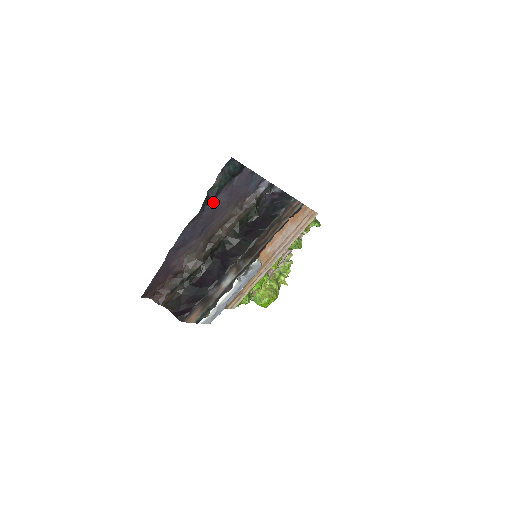
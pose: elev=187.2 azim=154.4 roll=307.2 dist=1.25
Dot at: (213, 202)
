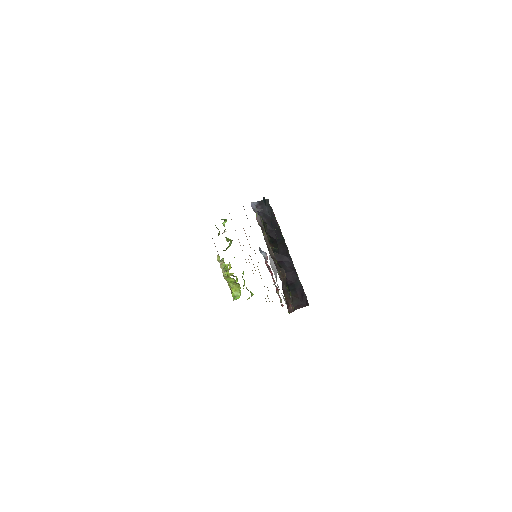
Dot at: occluded
